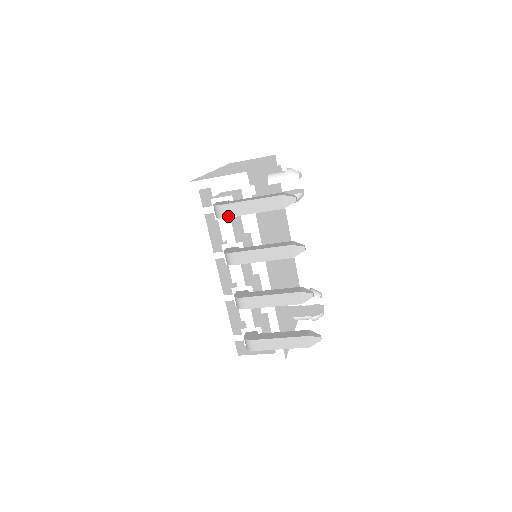
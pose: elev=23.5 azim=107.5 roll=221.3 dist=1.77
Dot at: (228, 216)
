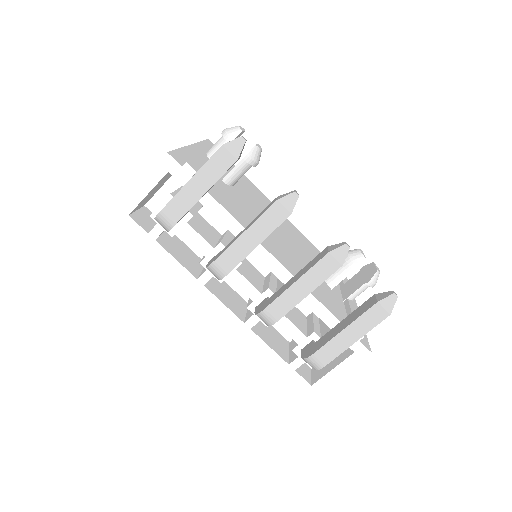
Dot at: (178, 219)
